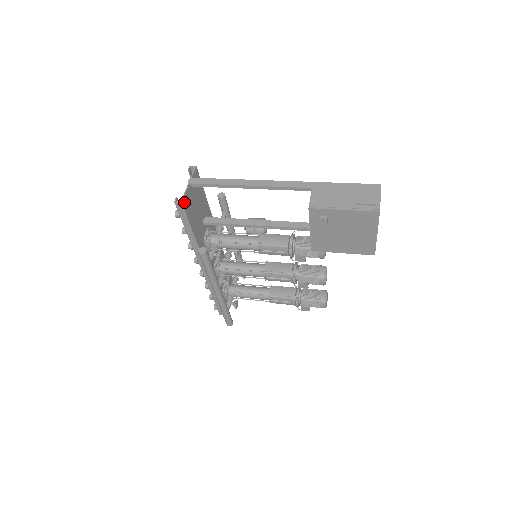
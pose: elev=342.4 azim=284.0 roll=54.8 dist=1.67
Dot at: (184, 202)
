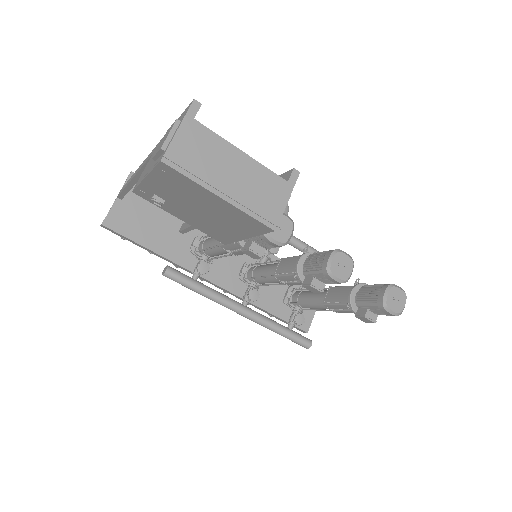
Dot at: (110, 222)
